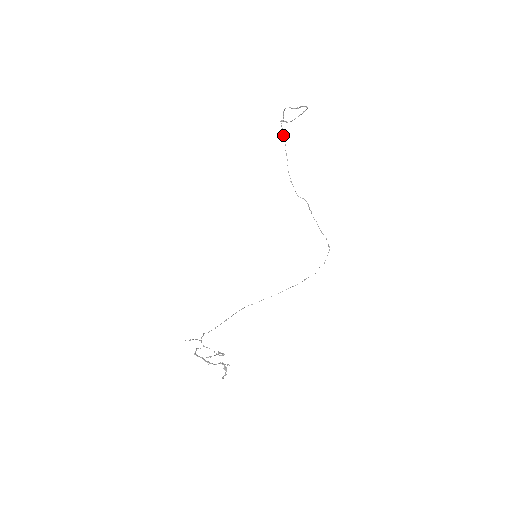
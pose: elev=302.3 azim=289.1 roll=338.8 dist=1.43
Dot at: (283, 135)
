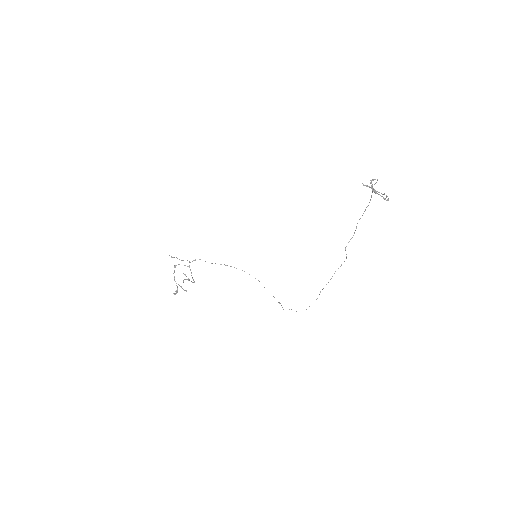
Dot at: occluded
